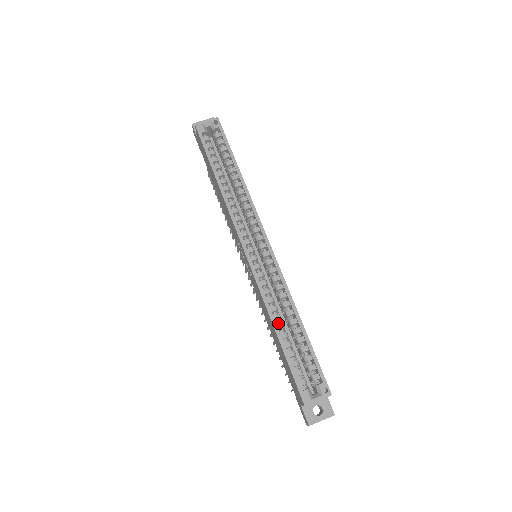
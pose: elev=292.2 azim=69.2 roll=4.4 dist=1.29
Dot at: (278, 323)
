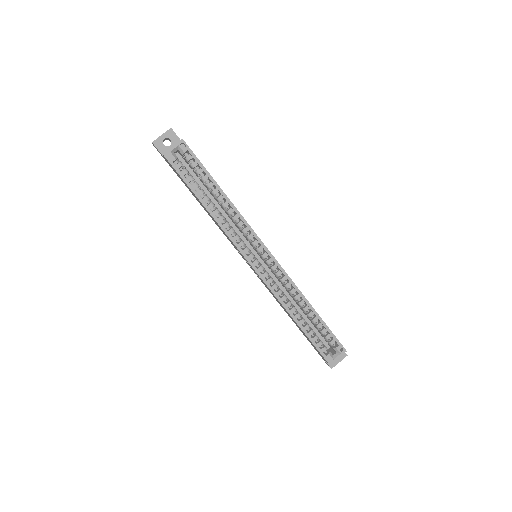
Dot at: (294, 313)
